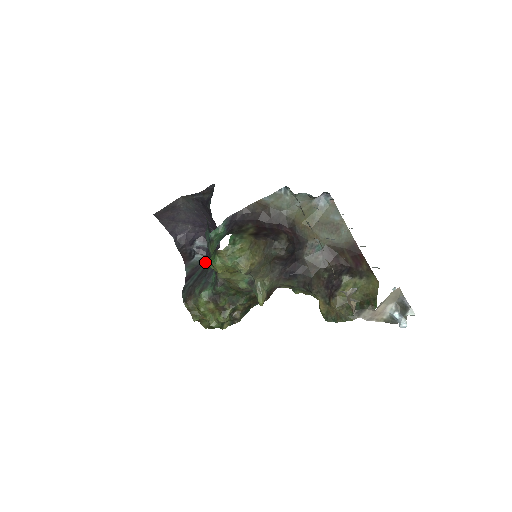
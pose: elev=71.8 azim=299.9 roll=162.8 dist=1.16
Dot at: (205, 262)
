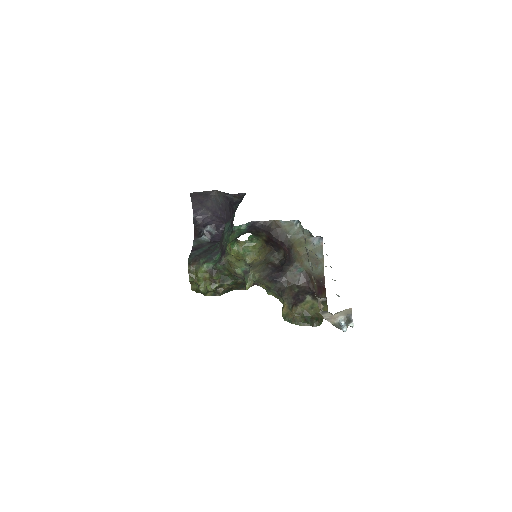
Dot at: (210, 244)
